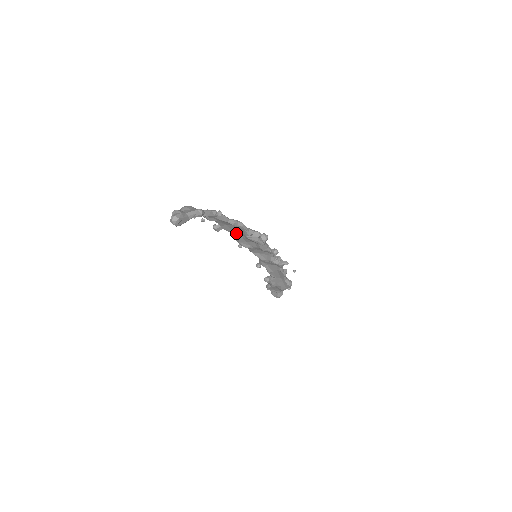
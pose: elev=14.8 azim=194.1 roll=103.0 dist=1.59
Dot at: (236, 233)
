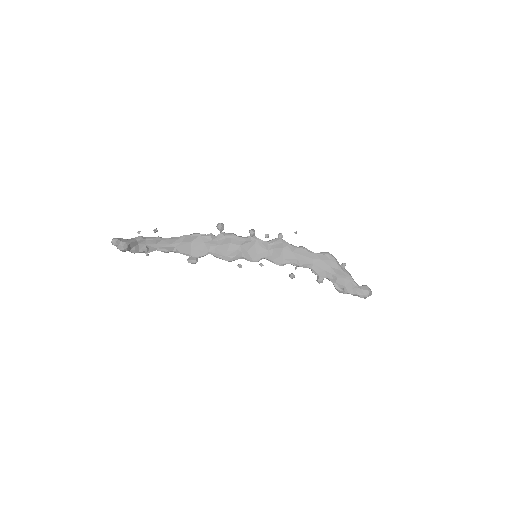
Dot at: (209, 251)
